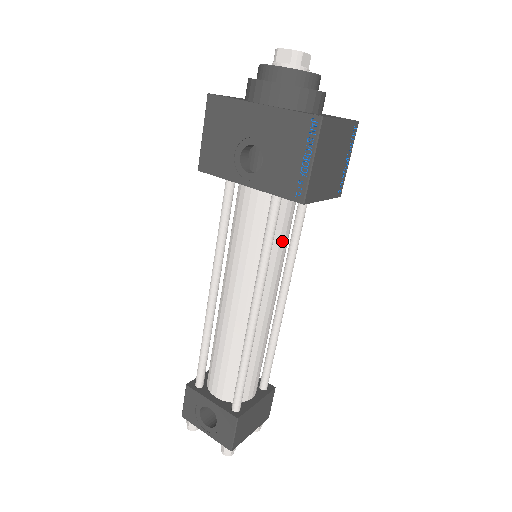
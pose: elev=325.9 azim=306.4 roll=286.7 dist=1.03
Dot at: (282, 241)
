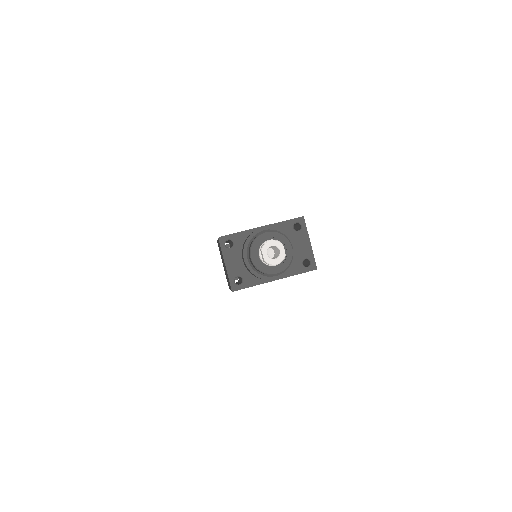
Dot at: occluded
